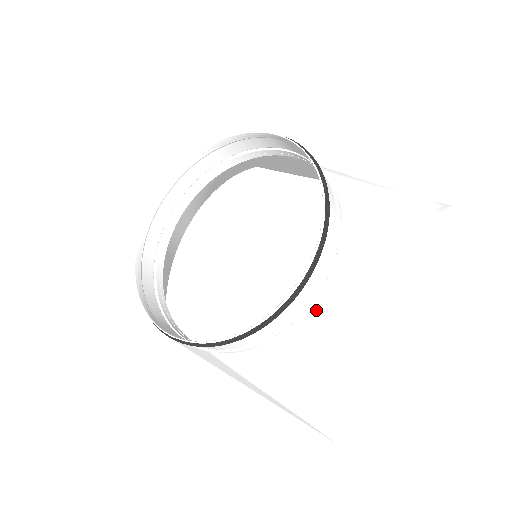
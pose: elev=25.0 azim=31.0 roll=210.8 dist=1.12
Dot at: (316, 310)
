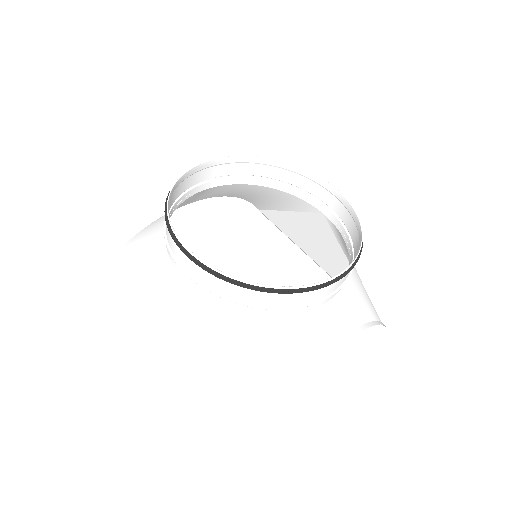
Dot at: (302, 315)
